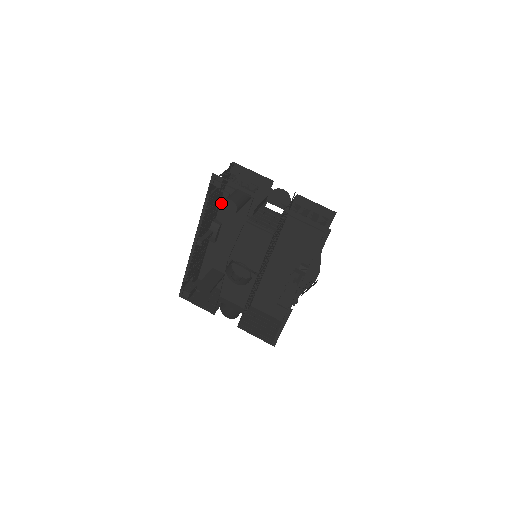
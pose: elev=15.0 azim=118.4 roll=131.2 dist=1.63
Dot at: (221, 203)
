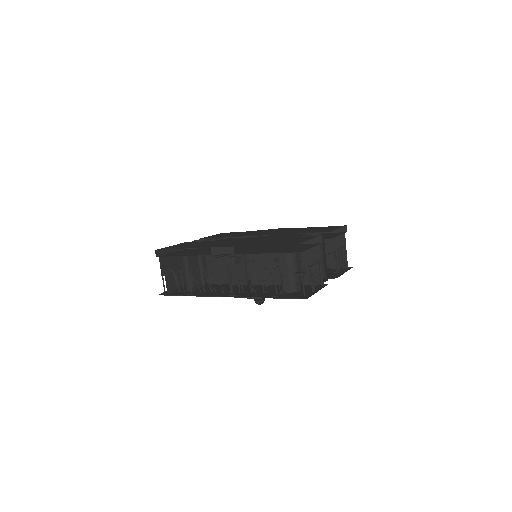
Dot at: (254, 253)
